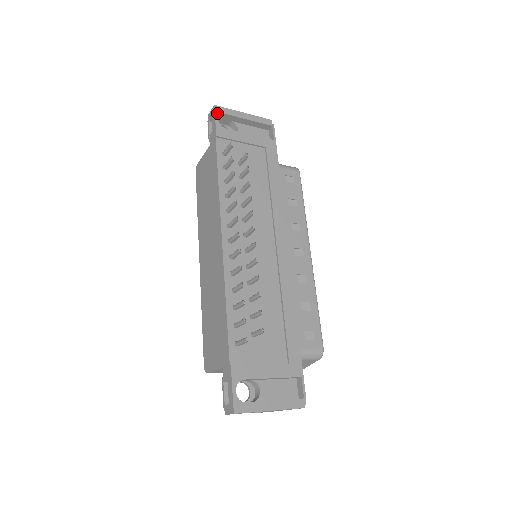
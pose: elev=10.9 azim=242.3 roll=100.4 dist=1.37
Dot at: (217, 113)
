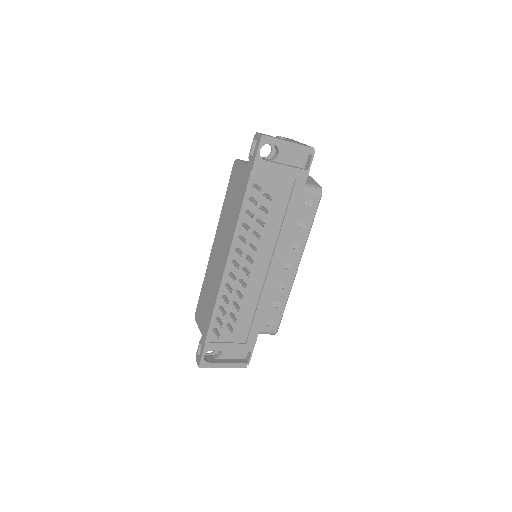
Dot at: (261, 144)
